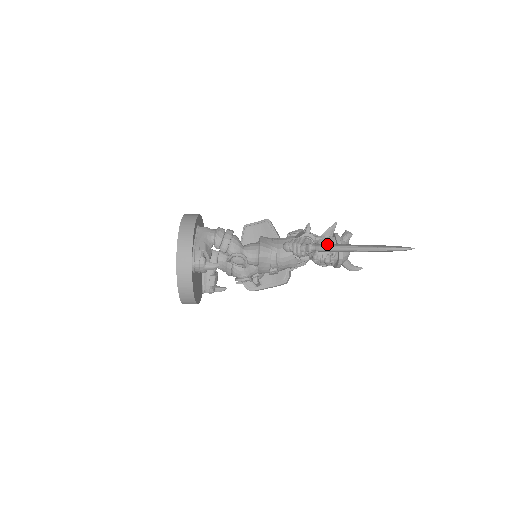
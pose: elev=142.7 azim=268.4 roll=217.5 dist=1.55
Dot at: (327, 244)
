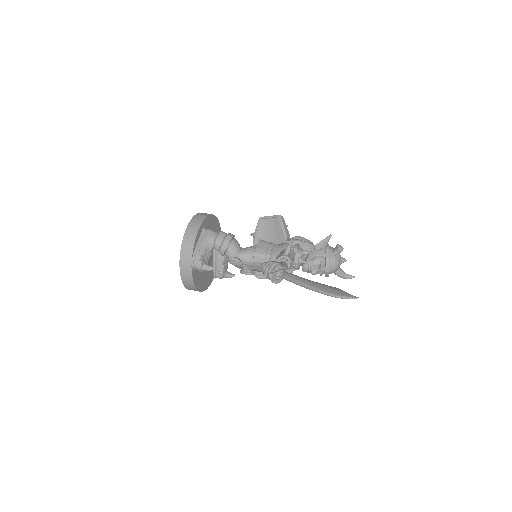
Dot at: (291, 275)
